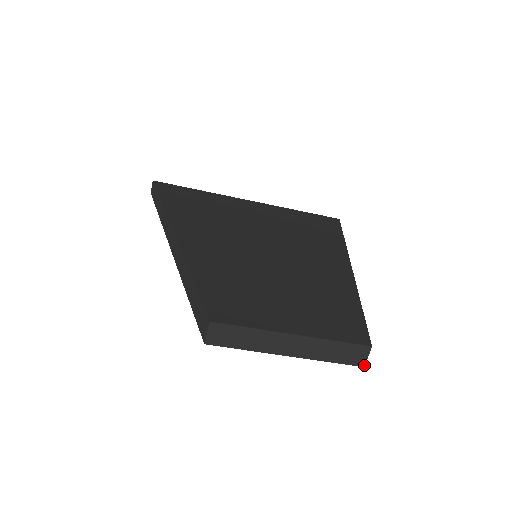
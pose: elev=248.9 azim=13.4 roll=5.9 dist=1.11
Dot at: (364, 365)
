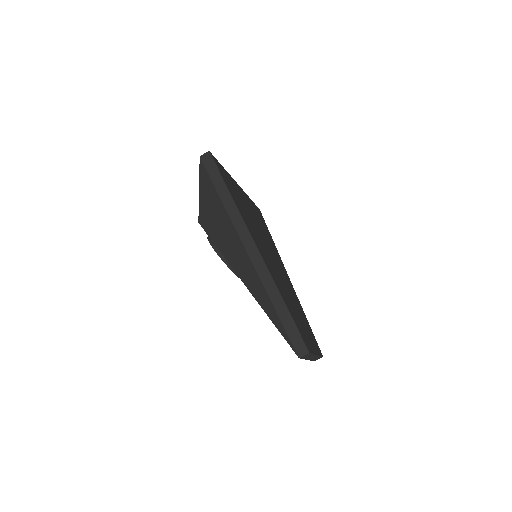
Dot at: occluded
